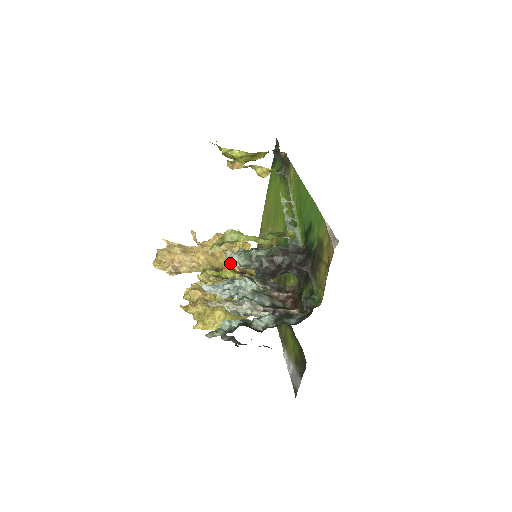
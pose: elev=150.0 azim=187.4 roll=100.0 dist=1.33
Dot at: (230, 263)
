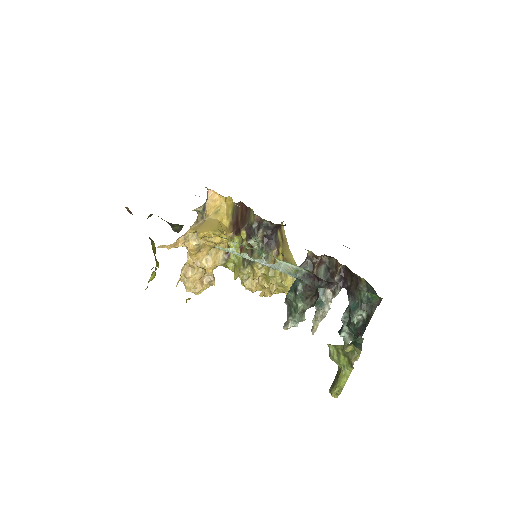
Dot at: (296, 325)
